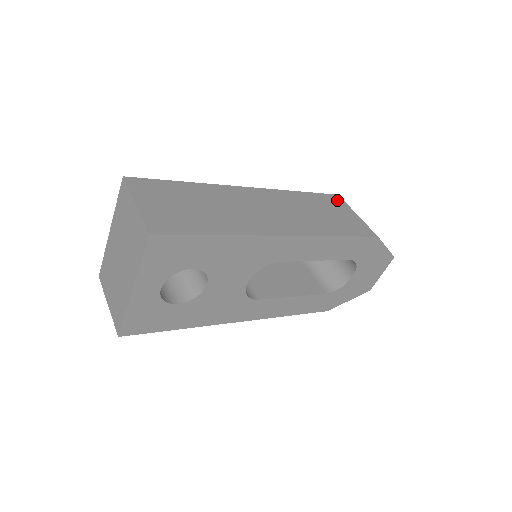
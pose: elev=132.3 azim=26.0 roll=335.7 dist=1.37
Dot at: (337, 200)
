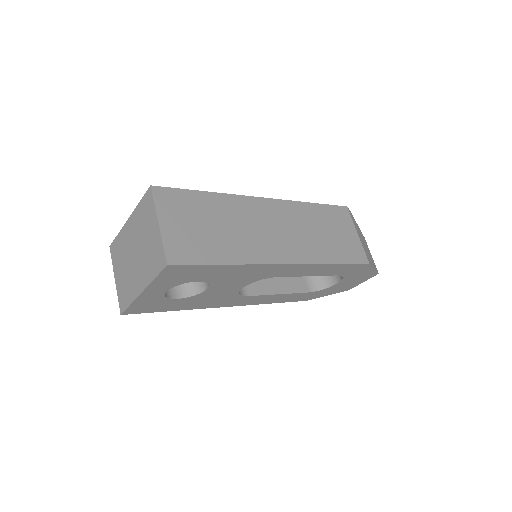
Dot at: (344, 214)
